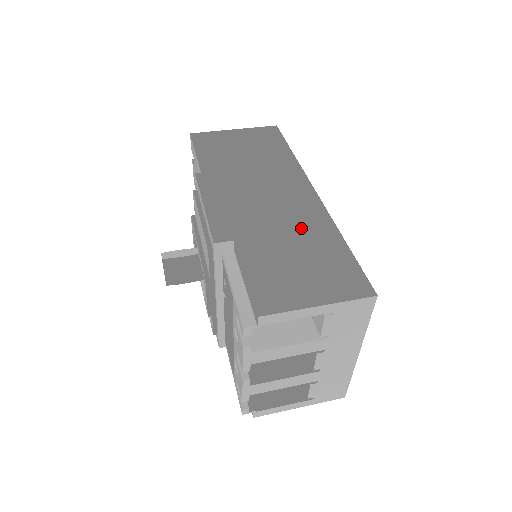
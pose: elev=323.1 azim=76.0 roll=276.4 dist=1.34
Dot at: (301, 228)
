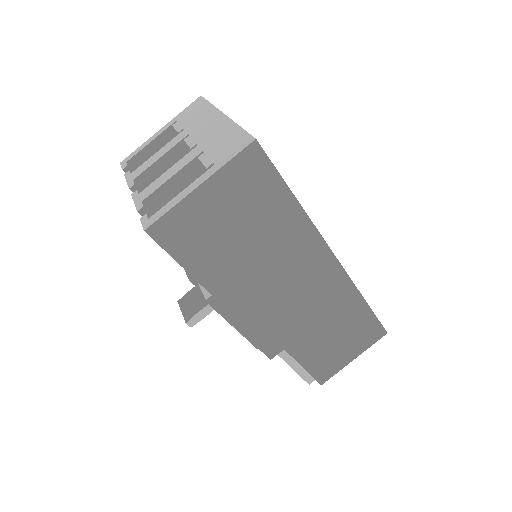
Dot at: (332, 309)
